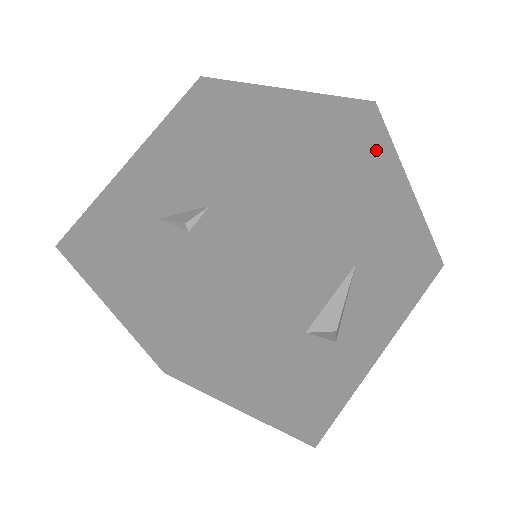
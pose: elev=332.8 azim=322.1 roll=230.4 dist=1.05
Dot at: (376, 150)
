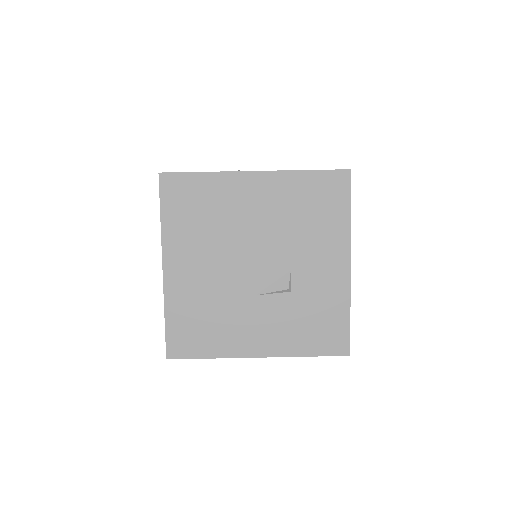
Dot at: occluded
